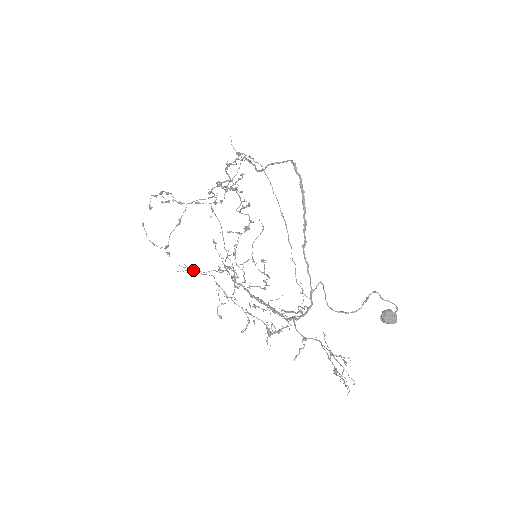
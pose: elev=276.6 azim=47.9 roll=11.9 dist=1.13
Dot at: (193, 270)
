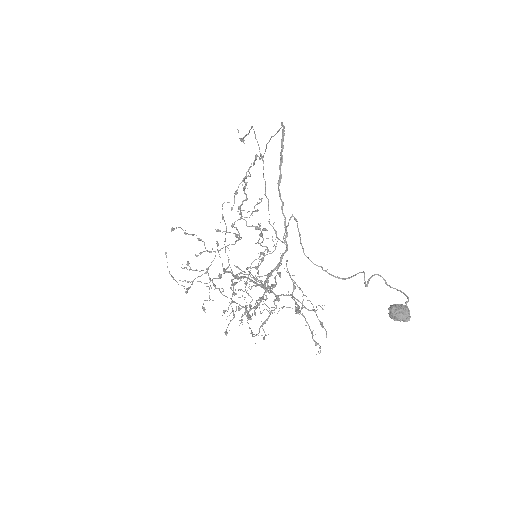
Dot at: (190, 267)
